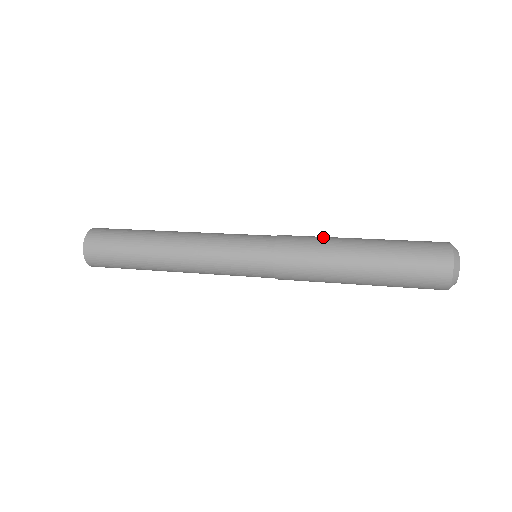
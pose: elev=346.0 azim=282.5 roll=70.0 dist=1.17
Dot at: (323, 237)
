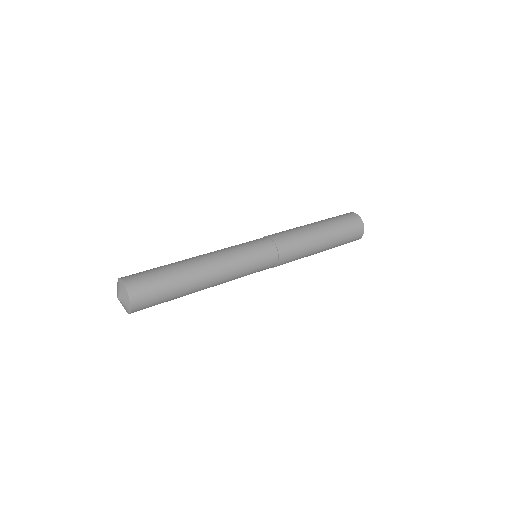
Dot at: occluded
